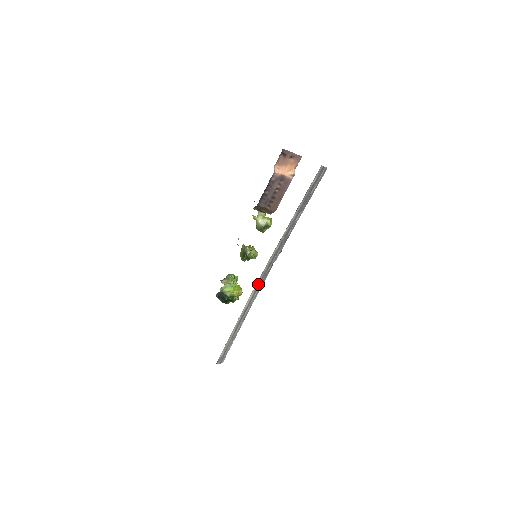
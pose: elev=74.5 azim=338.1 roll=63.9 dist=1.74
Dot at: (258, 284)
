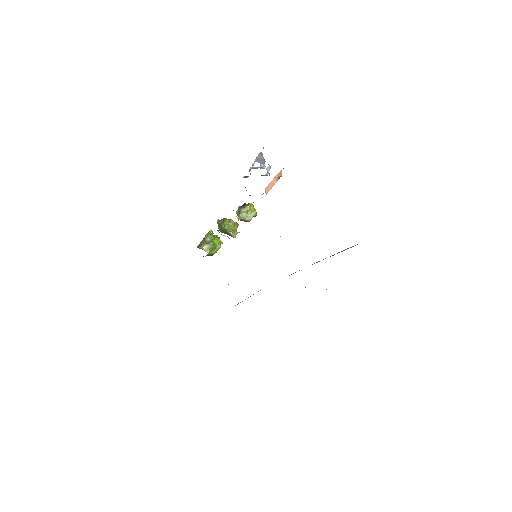
Dot at: occluded
